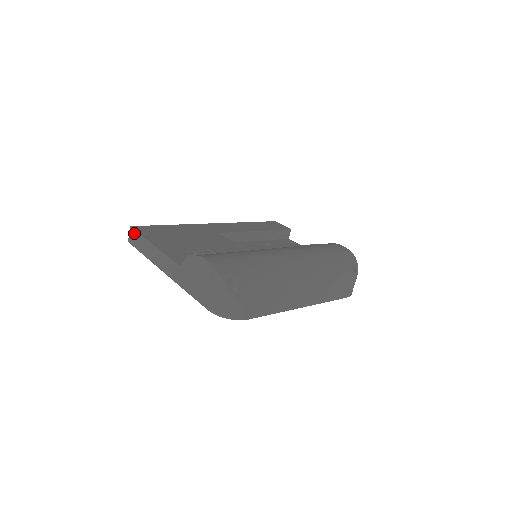
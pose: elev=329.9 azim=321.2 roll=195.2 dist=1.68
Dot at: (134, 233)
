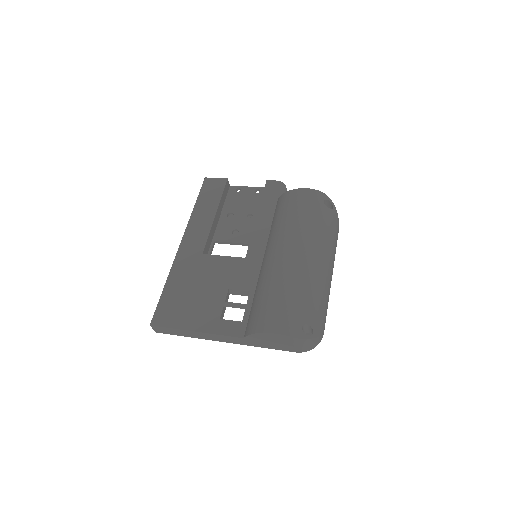
Dot at: (160, 328)
